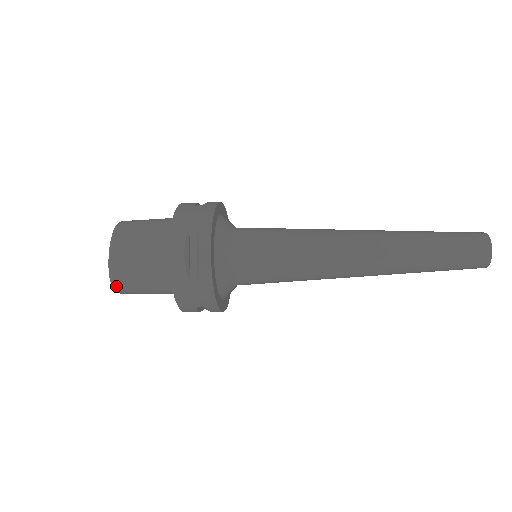
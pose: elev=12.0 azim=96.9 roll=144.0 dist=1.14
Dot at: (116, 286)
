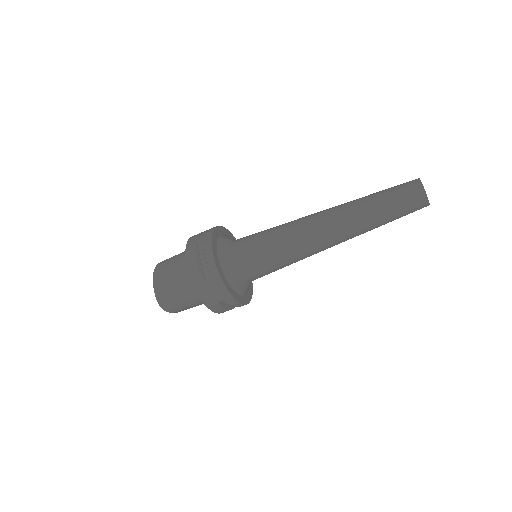
Dot at: (162, 305)
